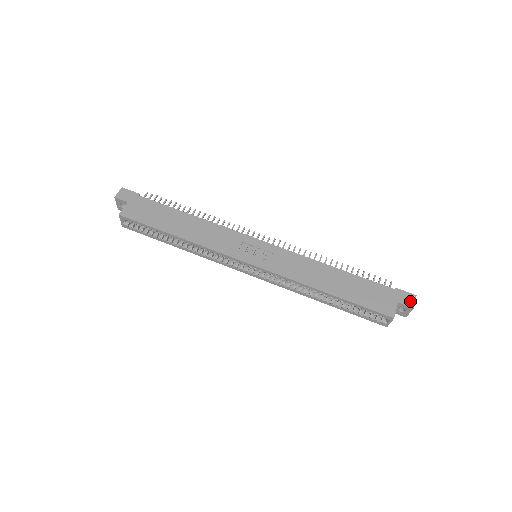
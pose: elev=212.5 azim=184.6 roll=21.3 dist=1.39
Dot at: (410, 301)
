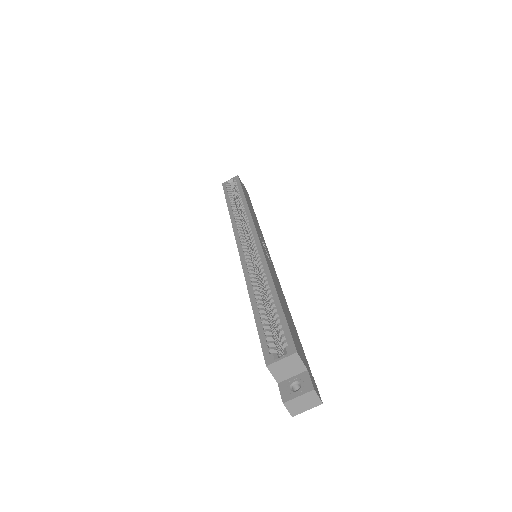
Dot at: (316, 389)
